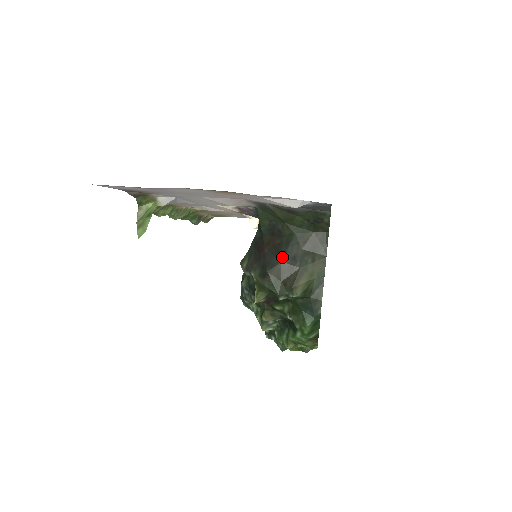
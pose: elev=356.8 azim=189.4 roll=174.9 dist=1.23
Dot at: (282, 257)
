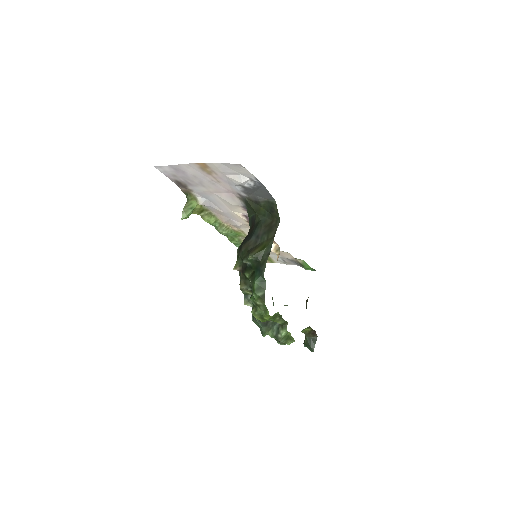
Dot at: (252, 236)
